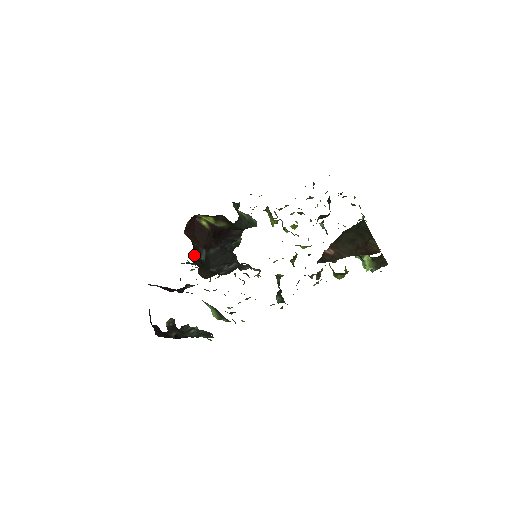
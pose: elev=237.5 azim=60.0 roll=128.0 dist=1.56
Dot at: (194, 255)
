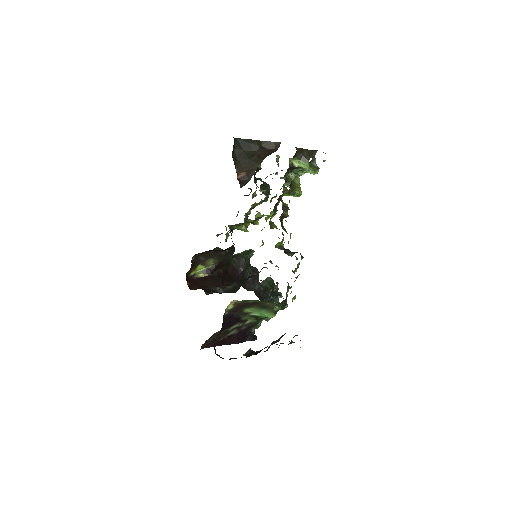
Dot at: (206, 292)
